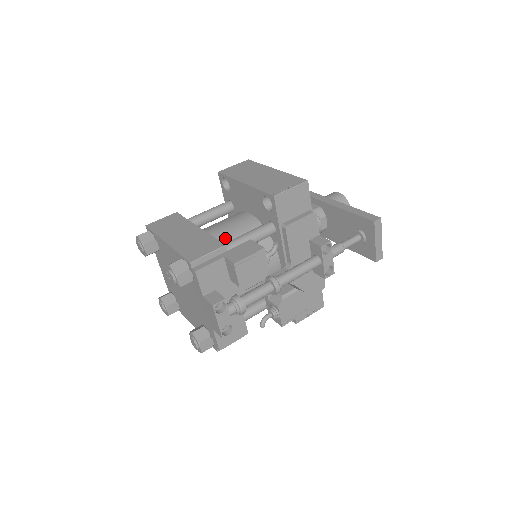
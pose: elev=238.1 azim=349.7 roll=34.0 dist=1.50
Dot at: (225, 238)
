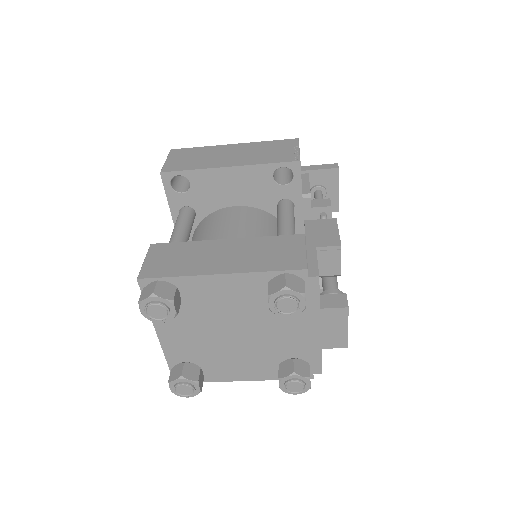
Dot at: occluded
